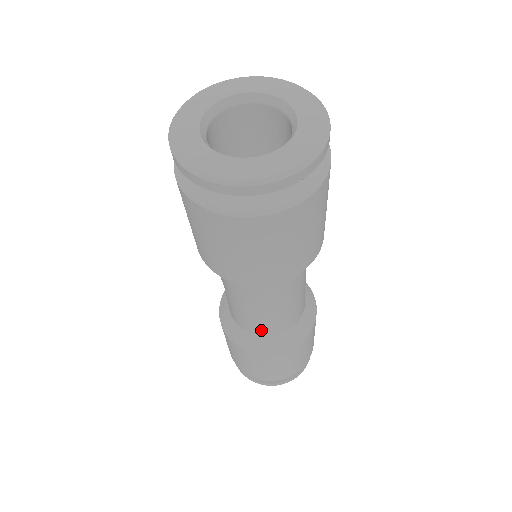
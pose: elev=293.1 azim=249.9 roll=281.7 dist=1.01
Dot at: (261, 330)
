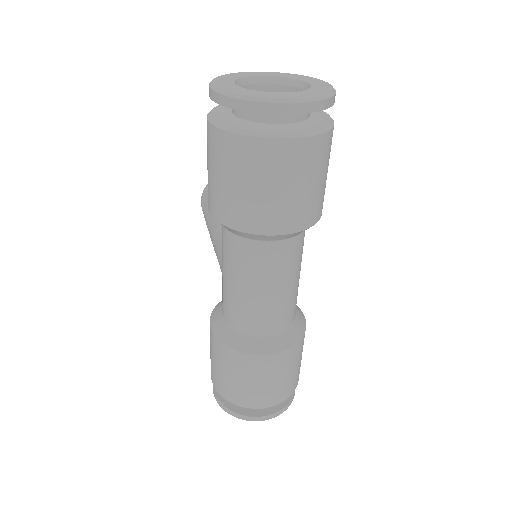
Dot at: (250, 323)
